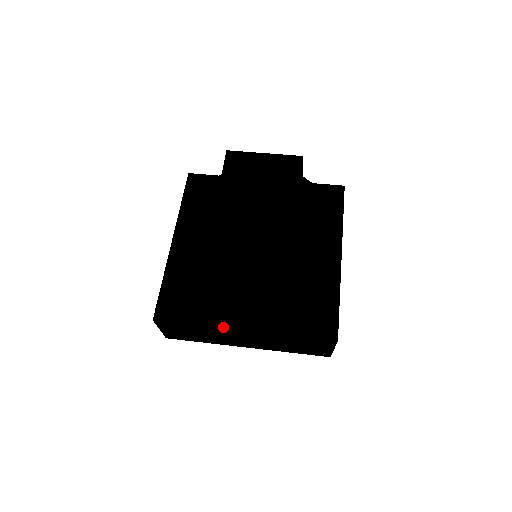
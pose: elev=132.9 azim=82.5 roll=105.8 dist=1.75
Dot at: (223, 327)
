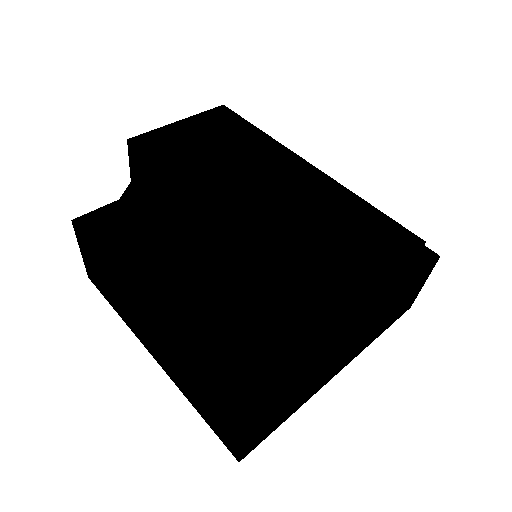
Dot at: (339, 341)
